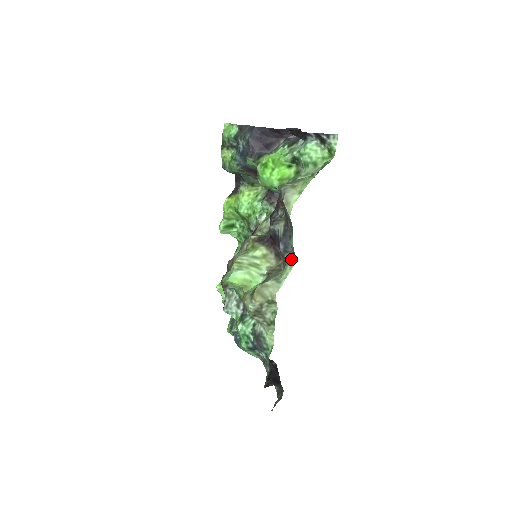
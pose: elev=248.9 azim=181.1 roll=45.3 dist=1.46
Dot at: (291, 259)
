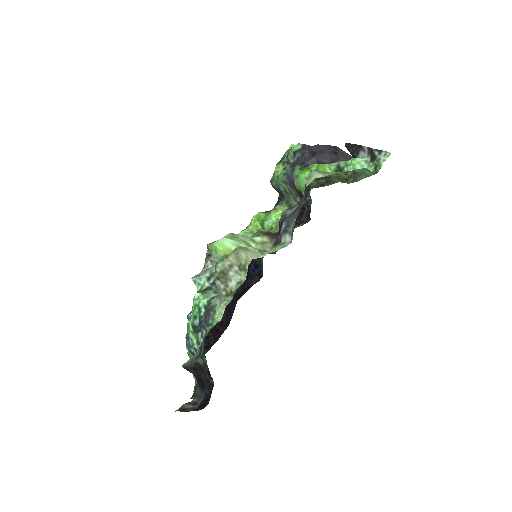
Dot at: (287, 241)
